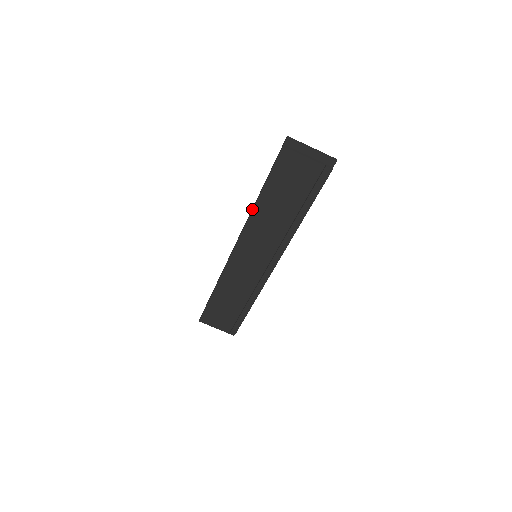
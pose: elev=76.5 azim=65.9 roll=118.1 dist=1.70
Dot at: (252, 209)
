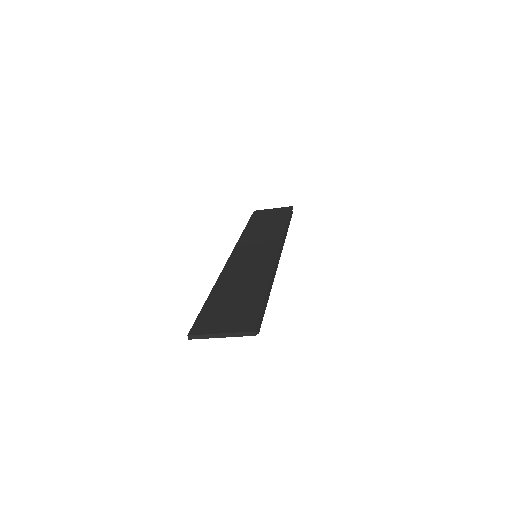
Dot at: occluded
